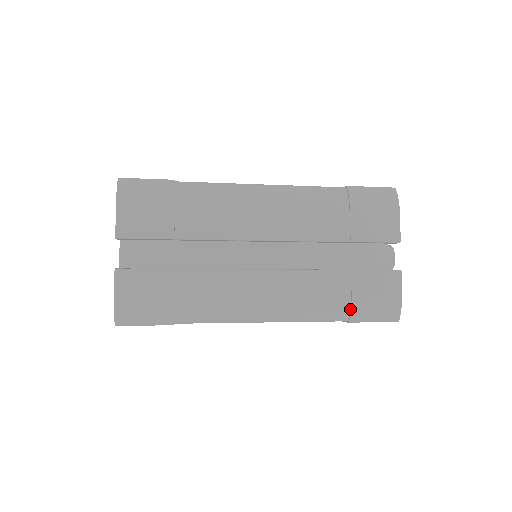
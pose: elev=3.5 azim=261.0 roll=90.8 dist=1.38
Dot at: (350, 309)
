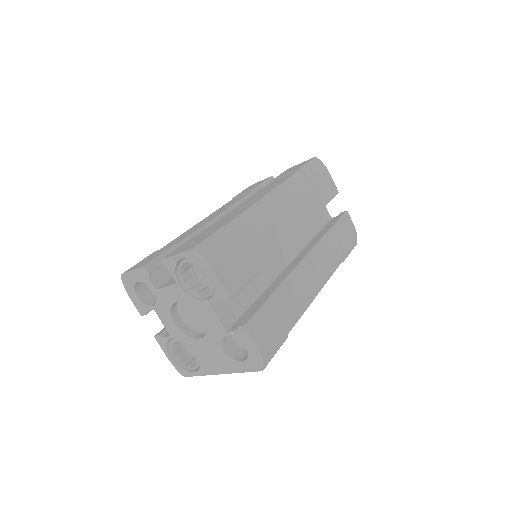
Dot at: (343, 252)
